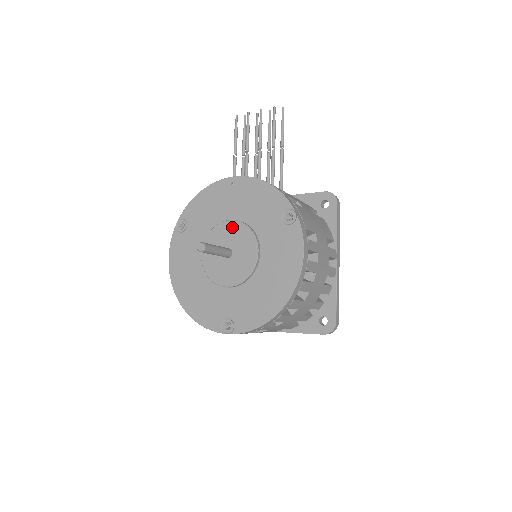
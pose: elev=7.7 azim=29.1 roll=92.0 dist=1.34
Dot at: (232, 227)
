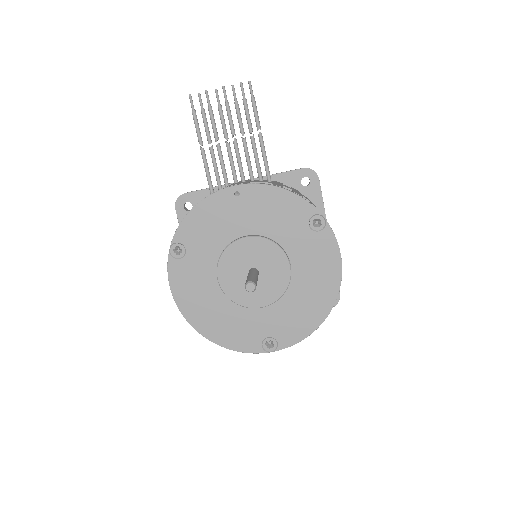
Dot at: (251, 244)
